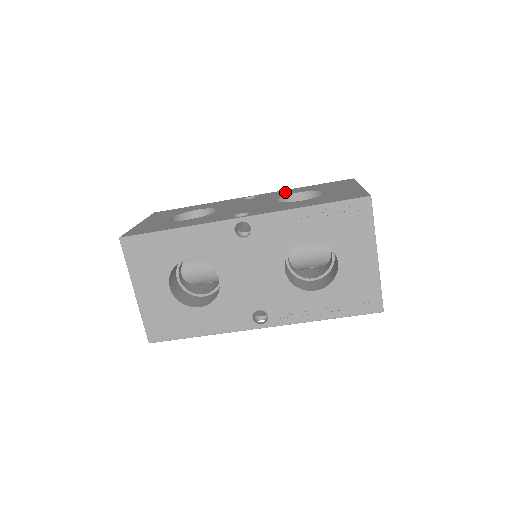
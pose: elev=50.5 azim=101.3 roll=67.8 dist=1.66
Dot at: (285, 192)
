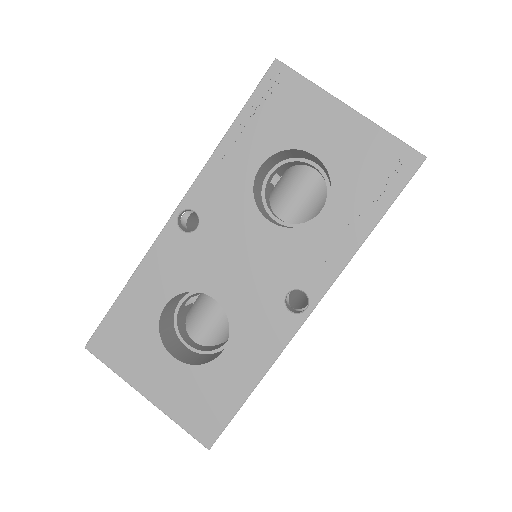
Dot at: occluded
